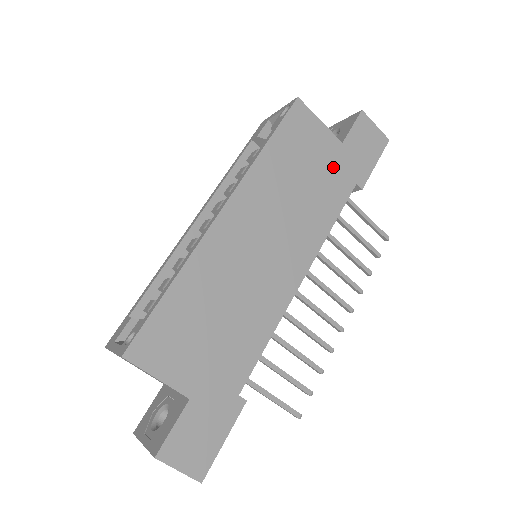
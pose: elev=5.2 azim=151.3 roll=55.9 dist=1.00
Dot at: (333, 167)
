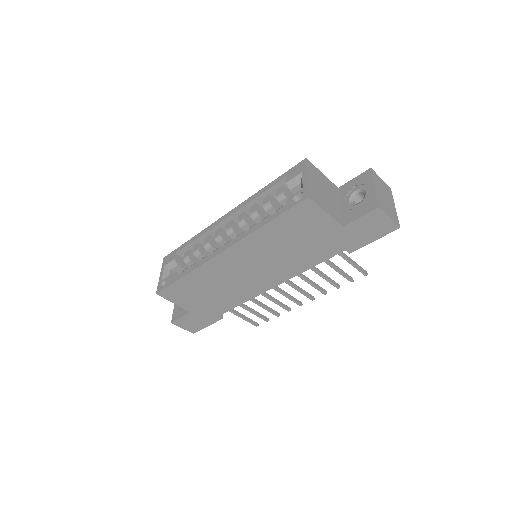
Dot at: (326, 240)
